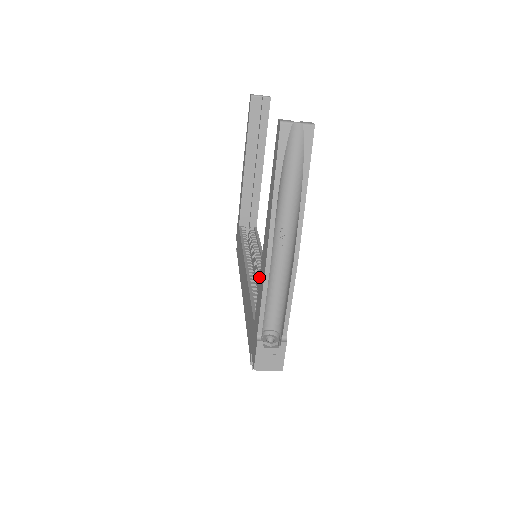
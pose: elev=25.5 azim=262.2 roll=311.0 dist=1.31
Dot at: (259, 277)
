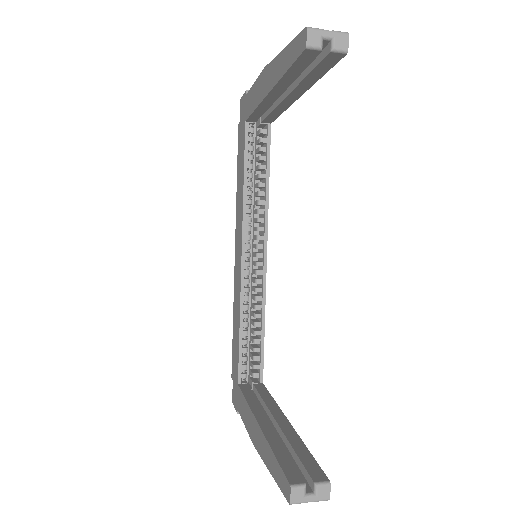
Dot at: (255, 280)
